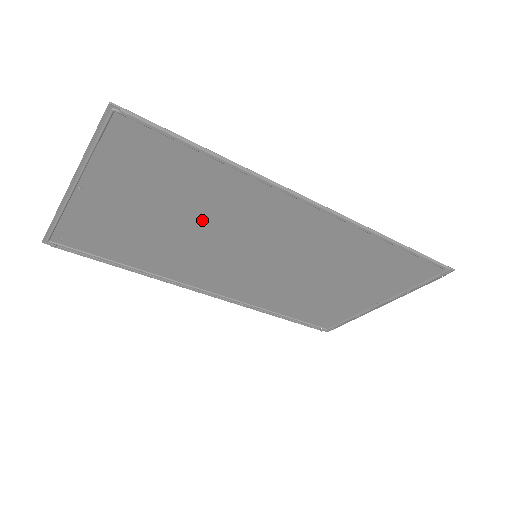
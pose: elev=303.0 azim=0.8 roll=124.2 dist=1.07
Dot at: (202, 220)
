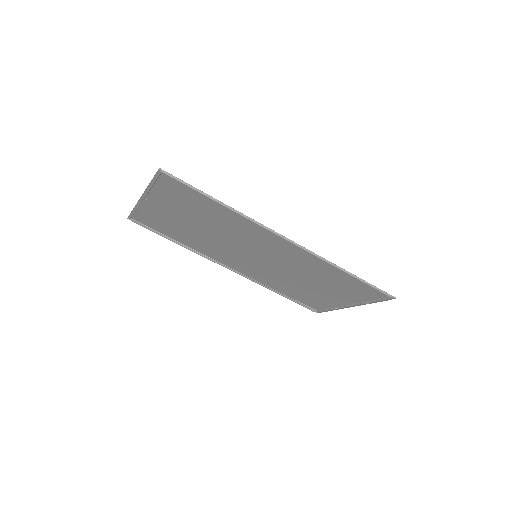
Dot at: (218, 230)
